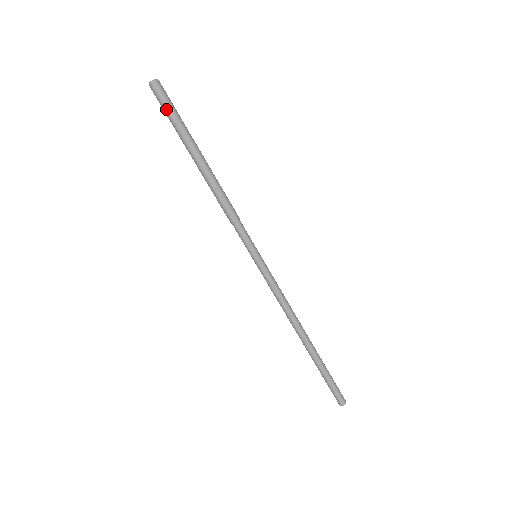
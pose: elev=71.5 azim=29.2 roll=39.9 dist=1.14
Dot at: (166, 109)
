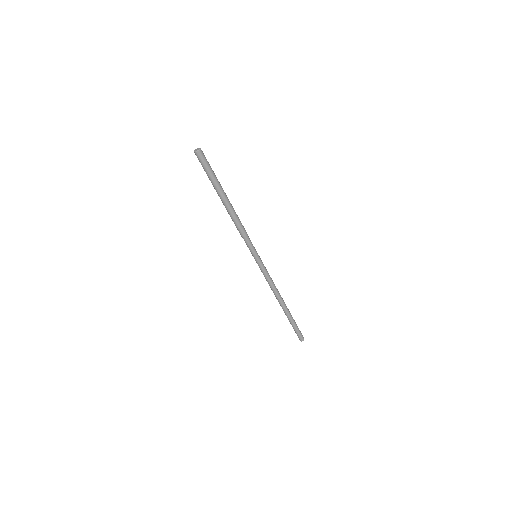
Dot at: (208, 167)
